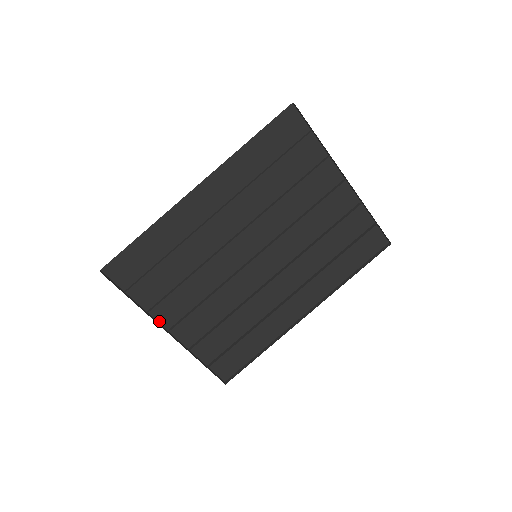
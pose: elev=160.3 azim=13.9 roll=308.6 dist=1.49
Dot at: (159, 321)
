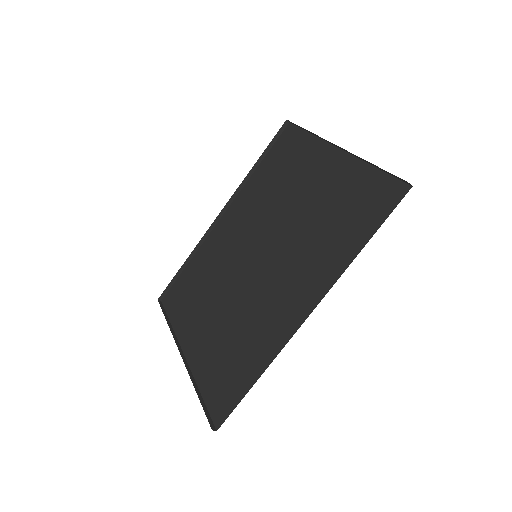
Dot at: (181, 345)
